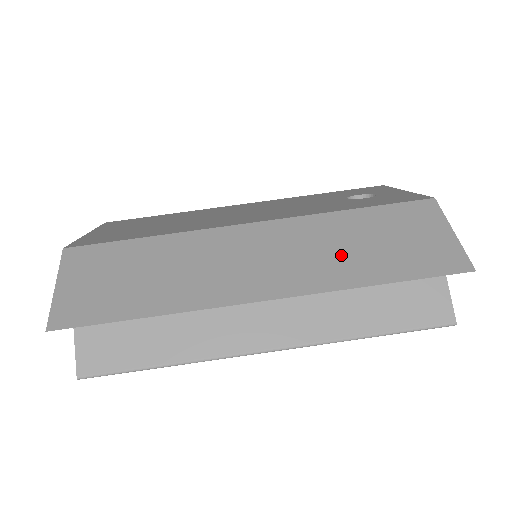
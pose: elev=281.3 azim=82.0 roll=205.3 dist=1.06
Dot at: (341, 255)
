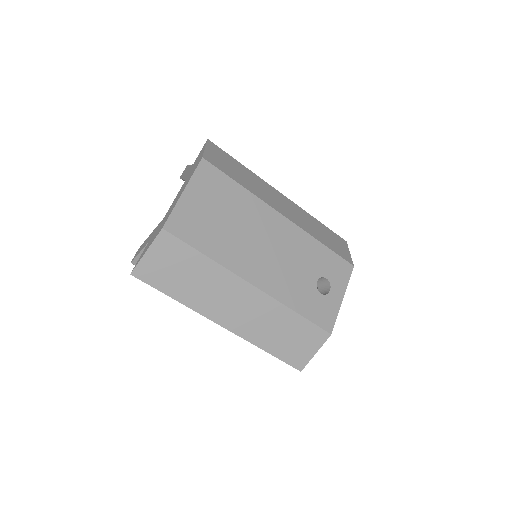
Dot at: (269, 331)
